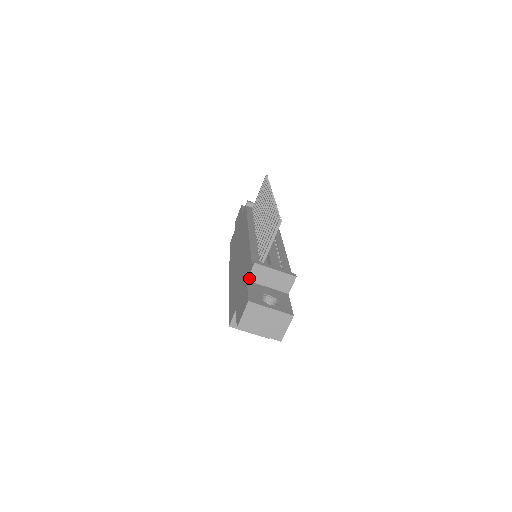
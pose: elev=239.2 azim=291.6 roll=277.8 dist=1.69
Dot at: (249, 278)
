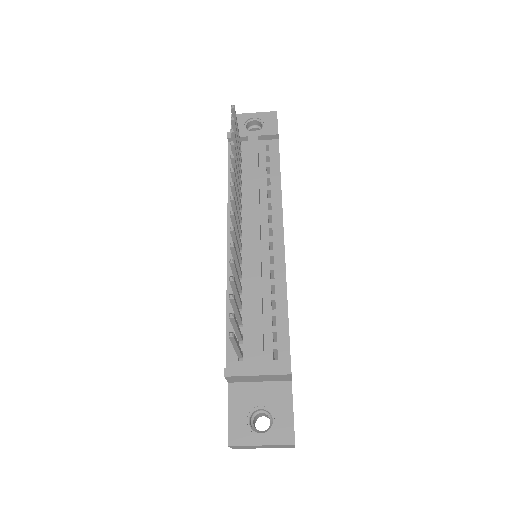
Dot at: (229, 381)
